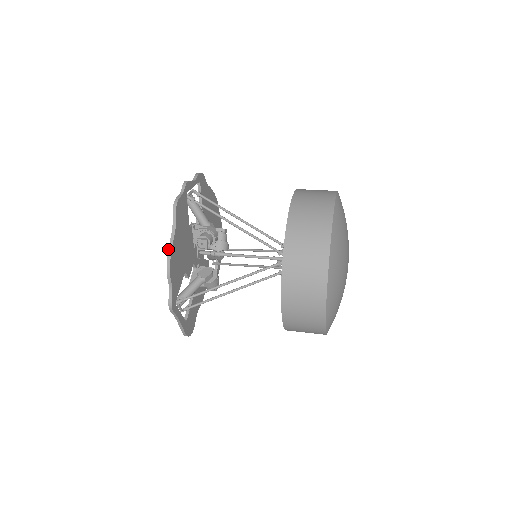
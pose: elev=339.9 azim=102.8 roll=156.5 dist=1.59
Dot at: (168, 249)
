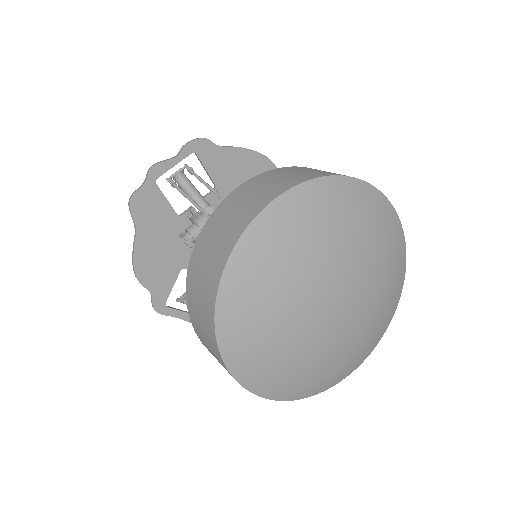
Dot at: (132, 254)
